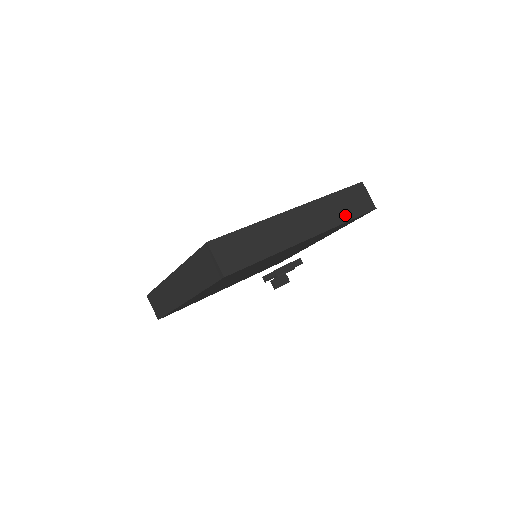
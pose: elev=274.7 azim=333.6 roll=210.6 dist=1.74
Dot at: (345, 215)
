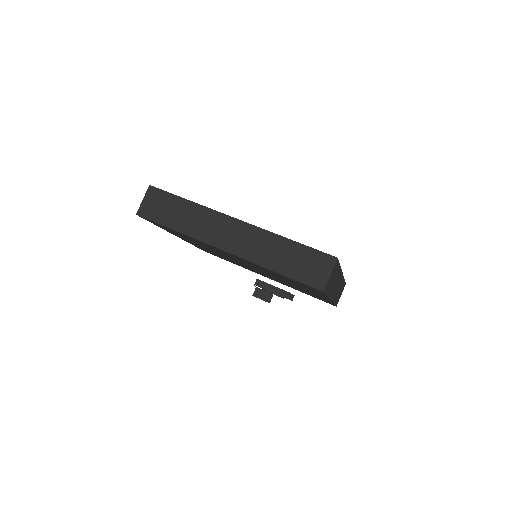
Dot at: (279, 265)
